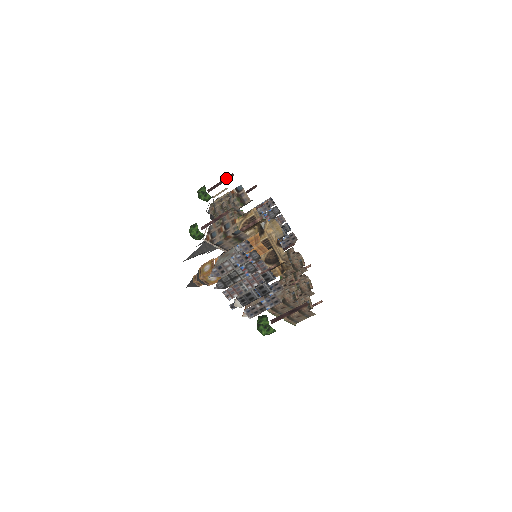
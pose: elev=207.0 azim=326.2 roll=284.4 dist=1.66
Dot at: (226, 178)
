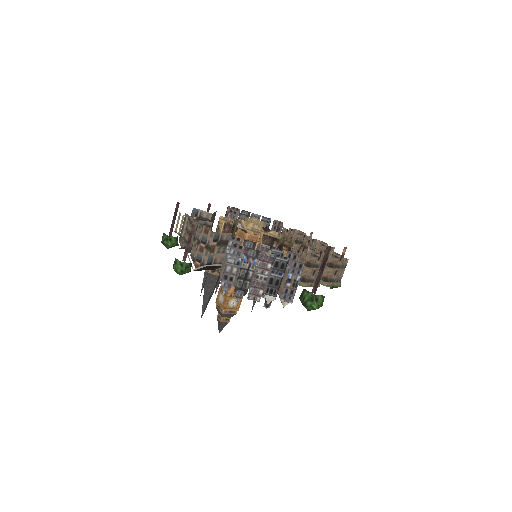
Dot at: (175, 211)
